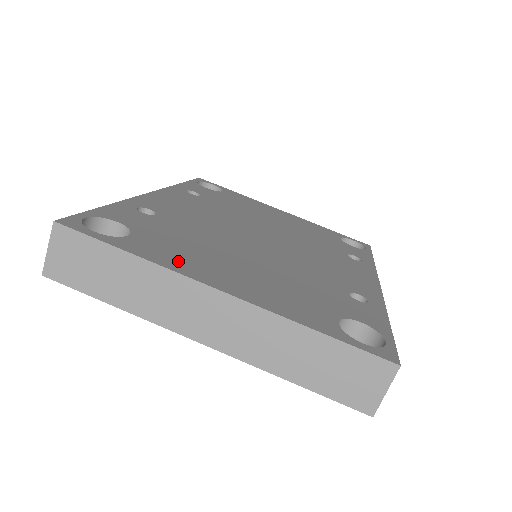
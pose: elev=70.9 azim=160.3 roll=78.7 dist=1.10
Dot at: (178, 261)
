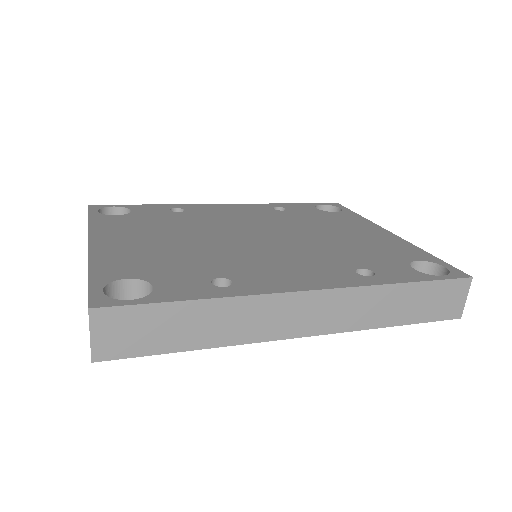
Dot at: (108, 228)
